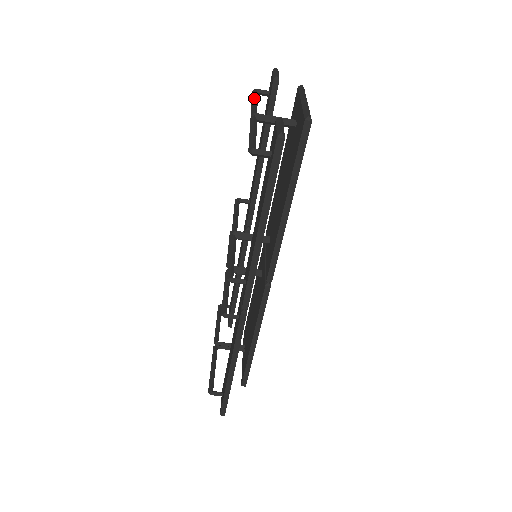
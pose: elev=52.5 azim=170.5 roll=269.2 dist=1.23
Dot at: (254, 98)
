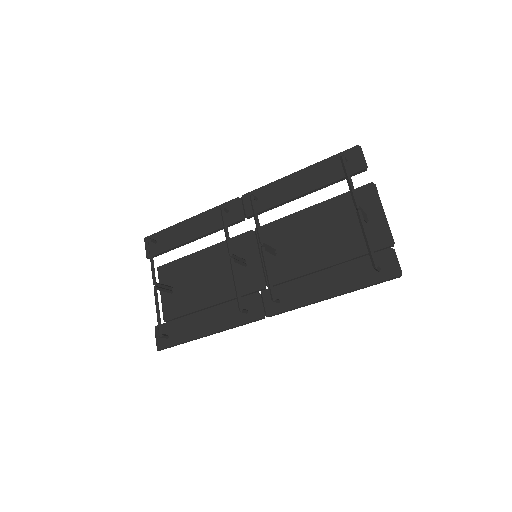
Dot at: (350, 176)
